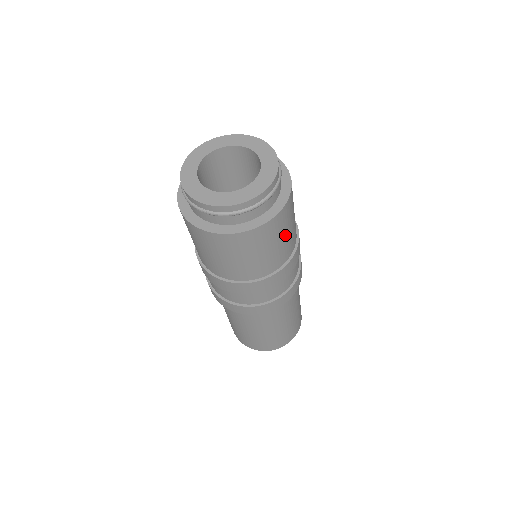
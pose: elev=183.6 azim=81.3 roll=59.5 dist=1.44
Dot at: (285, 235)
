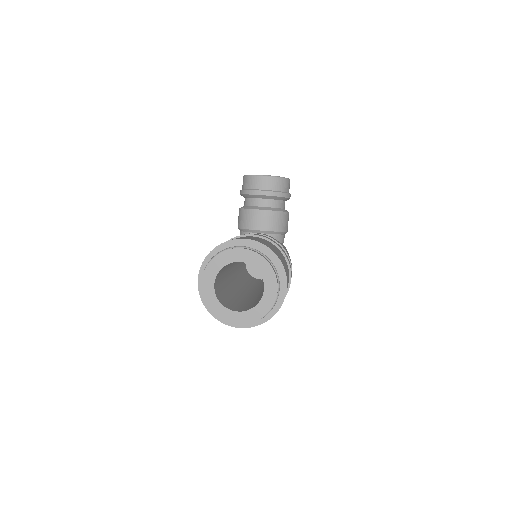
Dot at: occluded
